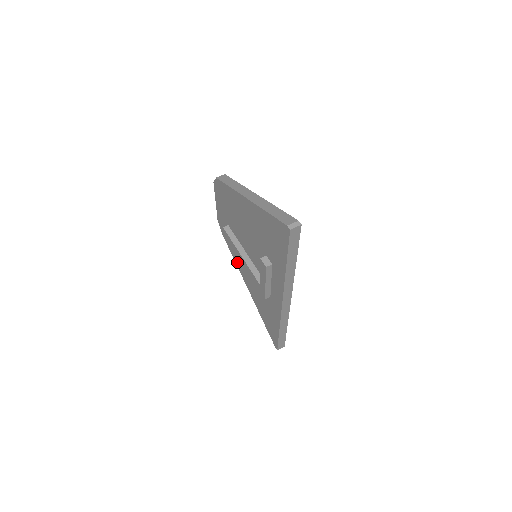
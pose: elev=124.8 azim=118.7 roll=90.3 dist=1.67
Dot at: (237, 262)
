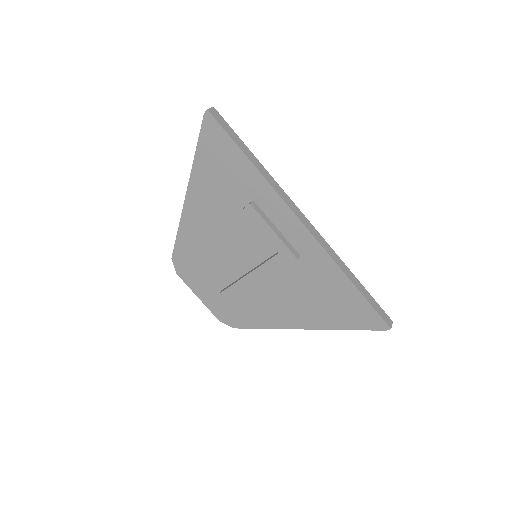
Dot at: (267, 321)
